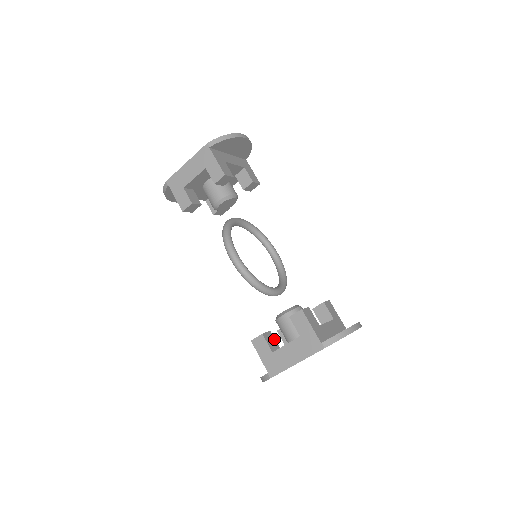
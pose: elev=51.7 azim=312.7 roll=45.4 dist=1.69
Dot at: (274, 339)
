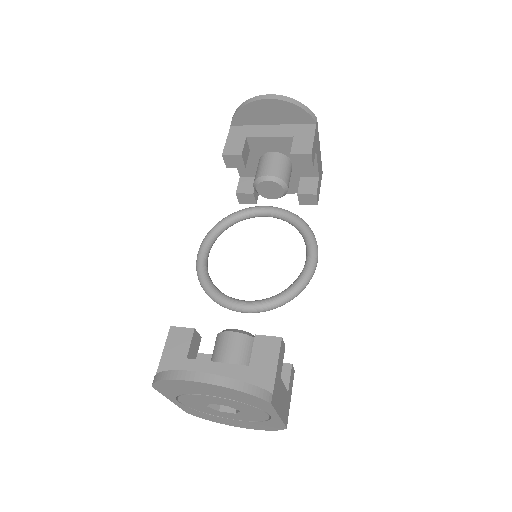
Dot at: occluded
